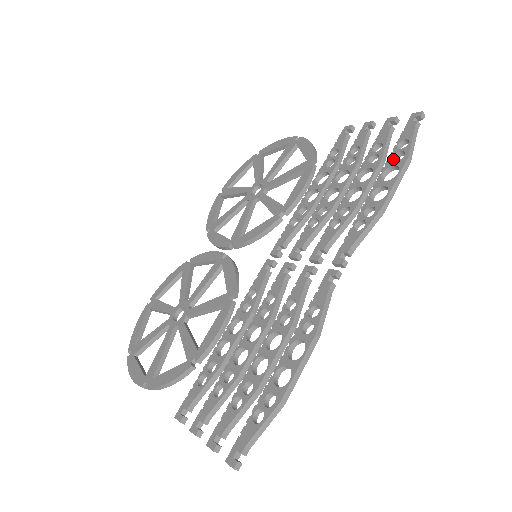
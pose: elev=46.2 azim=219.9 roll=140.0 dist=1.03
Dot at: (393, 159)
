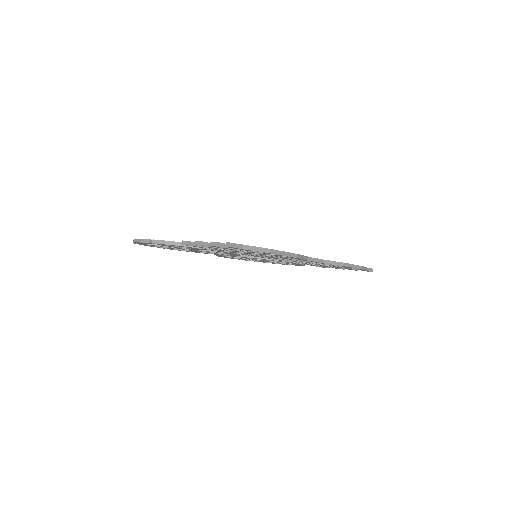
Dot at: occluded
